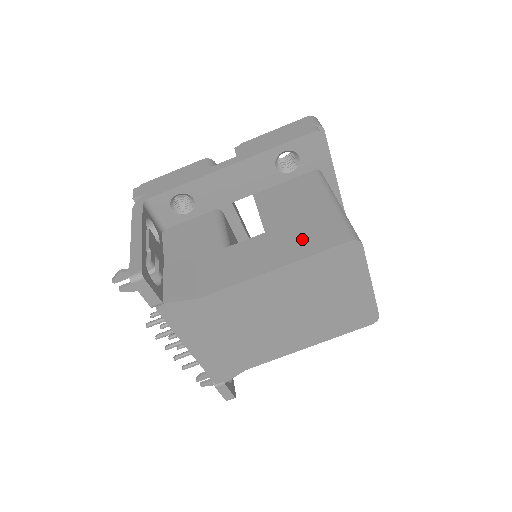
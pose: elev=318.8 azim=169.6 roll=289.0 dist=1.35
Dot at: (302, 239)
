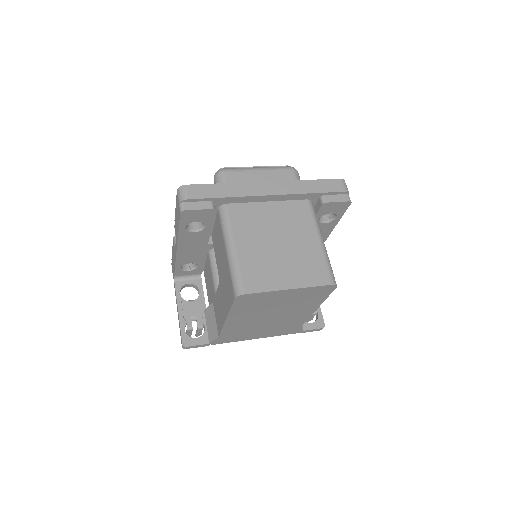
Dot at: (226, 292)
